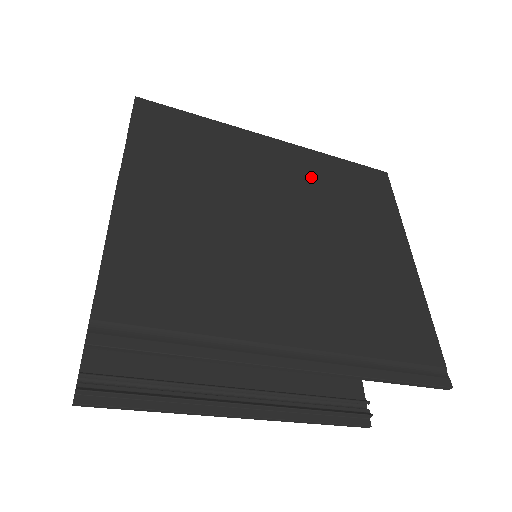
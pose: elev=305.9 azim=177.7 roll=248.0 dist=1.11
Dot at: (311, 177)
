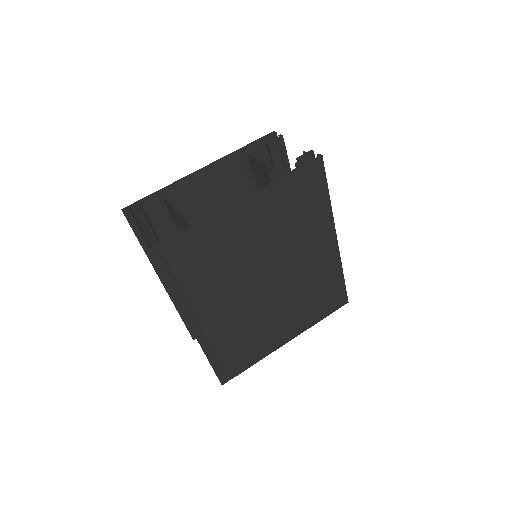
Dot at: (318, 272)
